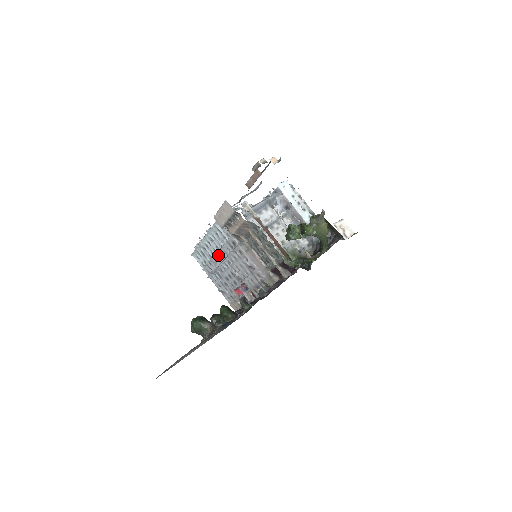
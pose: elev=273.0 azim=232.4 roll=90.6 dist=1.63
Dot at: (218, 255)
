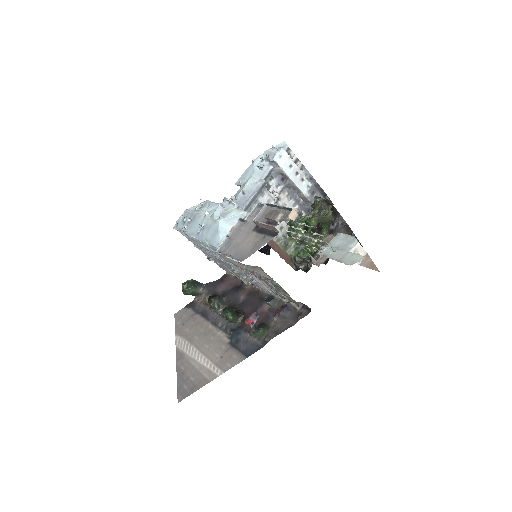
Dot at: (212, 251)
